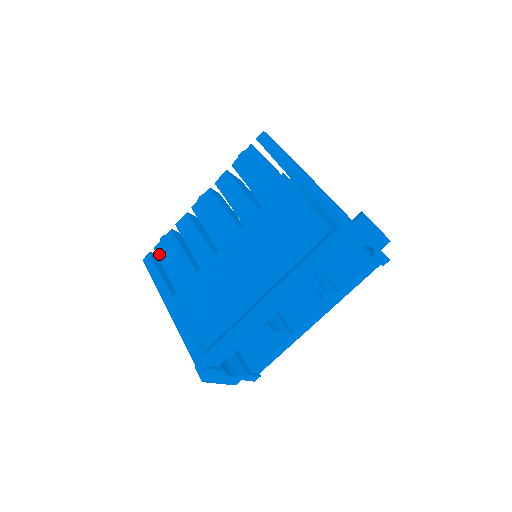
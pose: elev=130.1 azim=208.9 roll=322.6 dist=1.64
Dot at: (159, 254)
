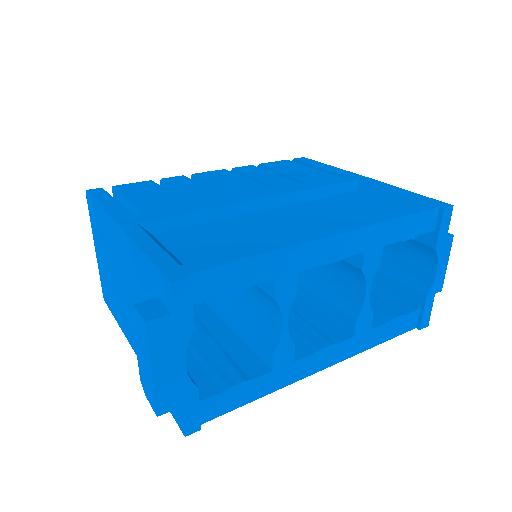
Dot at: (122, 189)
